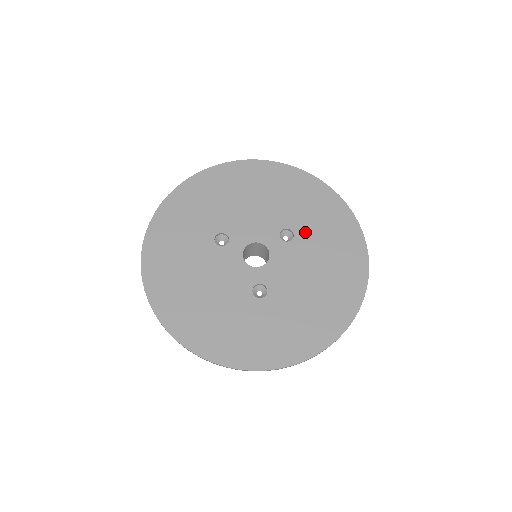
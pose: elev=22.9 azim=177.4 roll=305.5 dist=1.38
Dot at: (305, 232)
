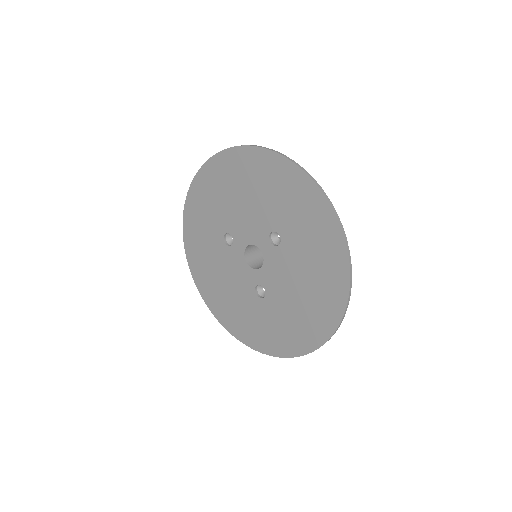
Dot at: (290, 236)
